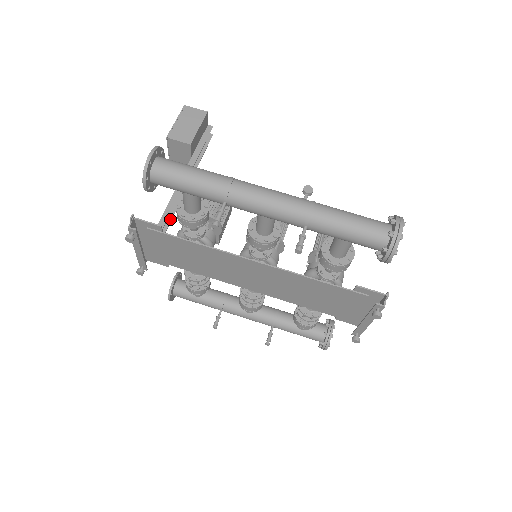
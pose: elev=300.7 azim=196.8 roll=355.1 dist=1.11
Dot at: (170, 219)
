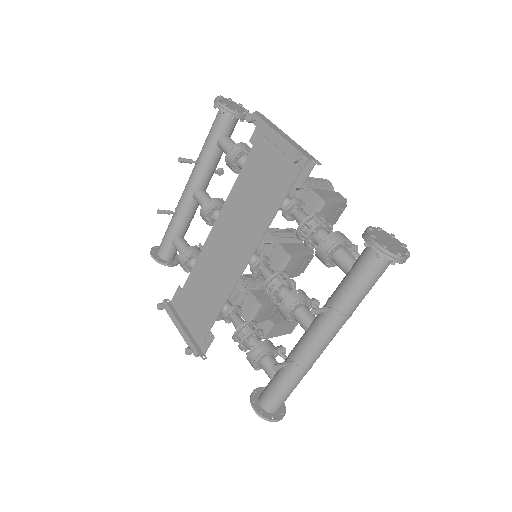
Dot at: (221, 317)
